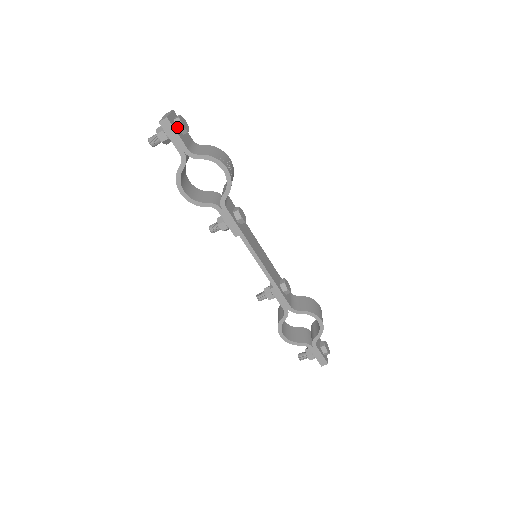
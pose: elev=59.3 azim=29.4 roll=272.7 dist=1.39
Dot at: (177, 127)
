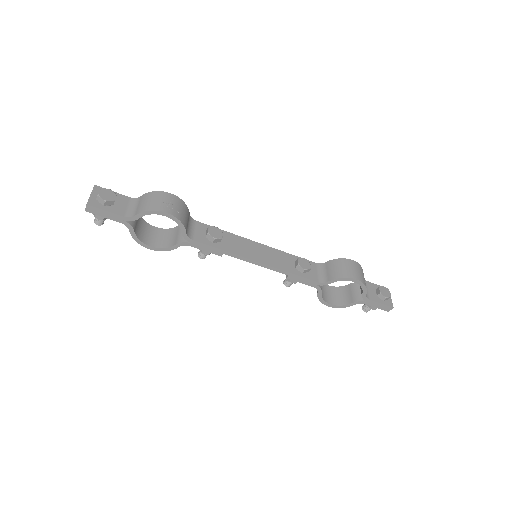
Dot at: (102, 204)
